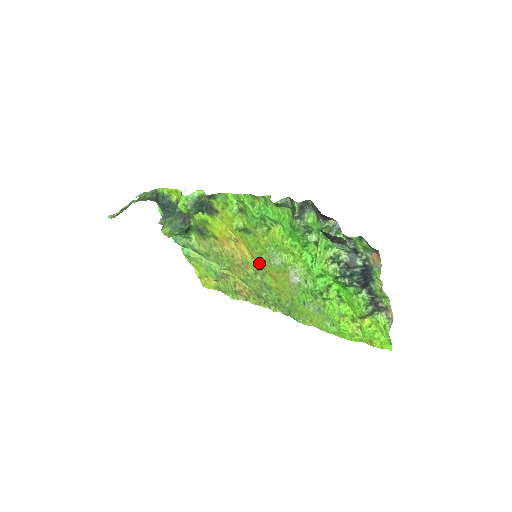
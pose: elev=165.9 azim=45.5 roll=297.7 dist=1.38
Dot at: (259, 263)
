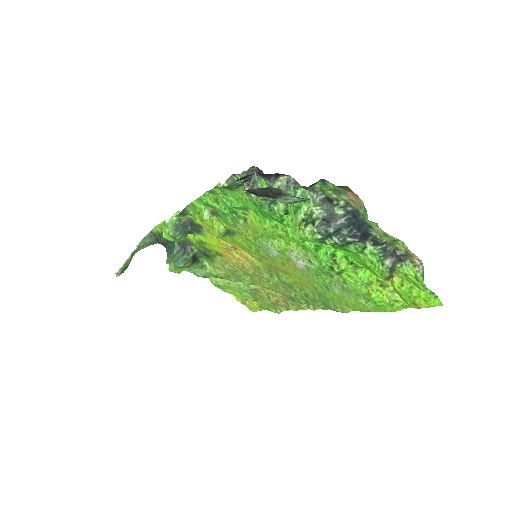
Dot at: (264, 262)
